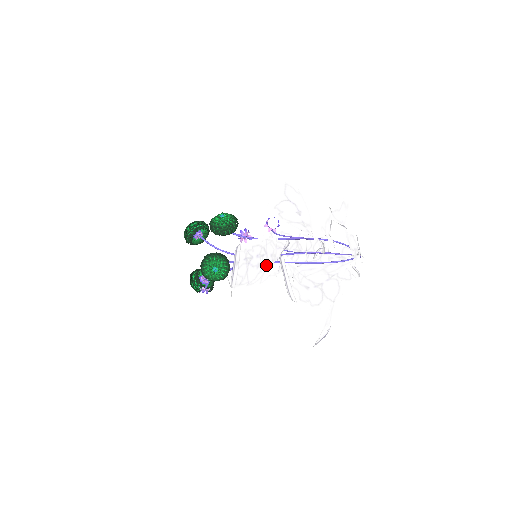
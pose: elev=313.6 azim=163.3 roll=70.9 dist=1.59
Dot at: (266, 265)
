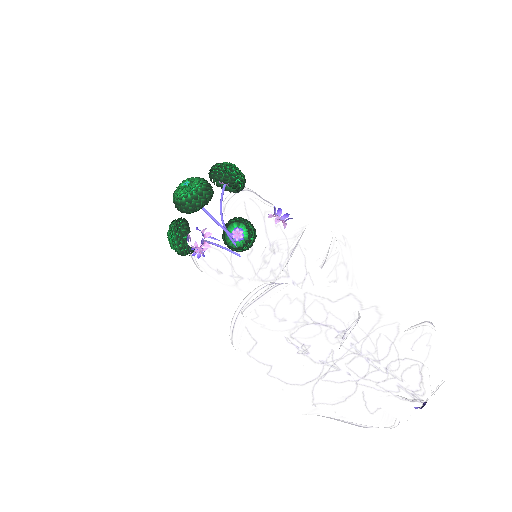
Dot at: (236, 278)
